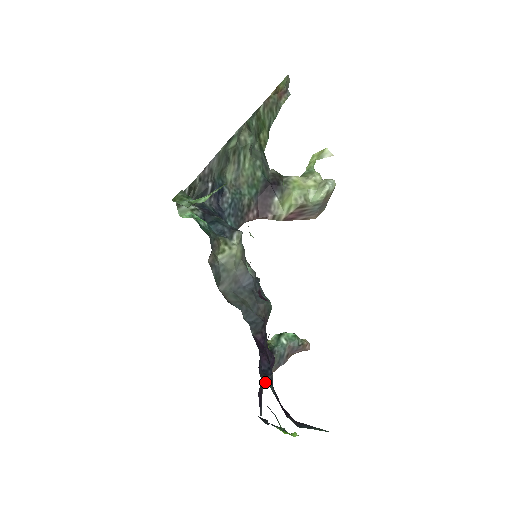
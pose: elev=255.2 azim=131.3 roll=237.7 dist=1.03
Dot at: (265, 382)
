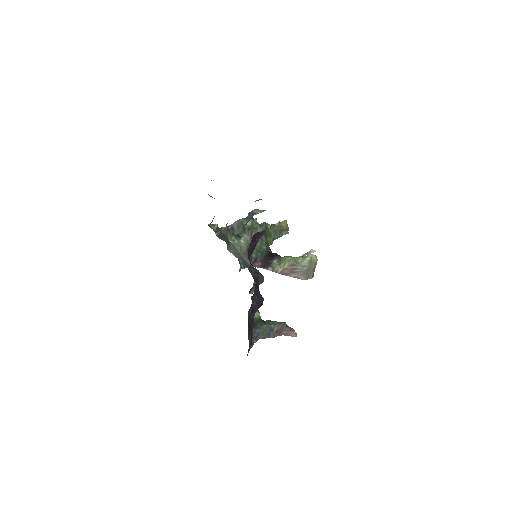
Dot at: (256, 341)
